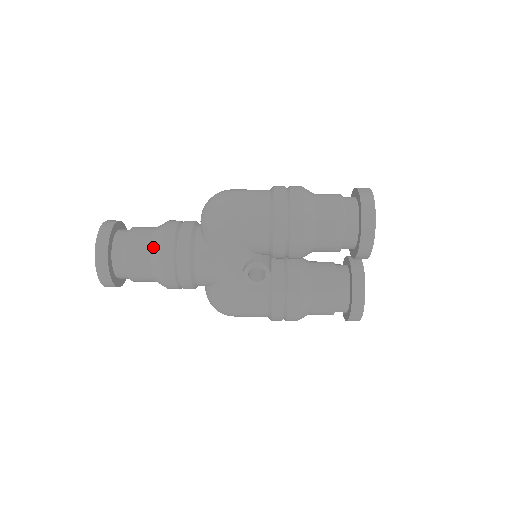
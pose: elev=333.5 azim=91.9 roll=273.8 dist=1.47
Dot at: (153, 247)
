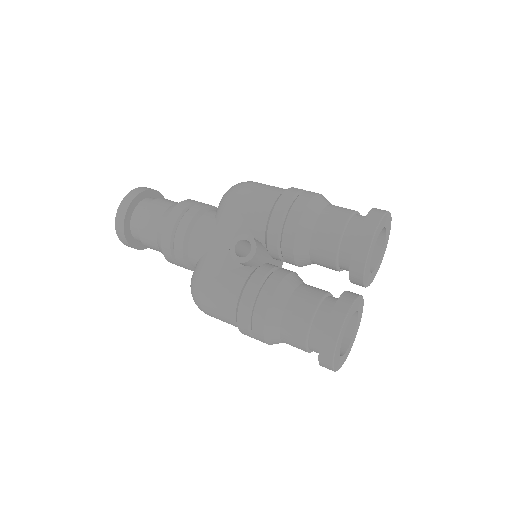
Dot at: (172, 205)
